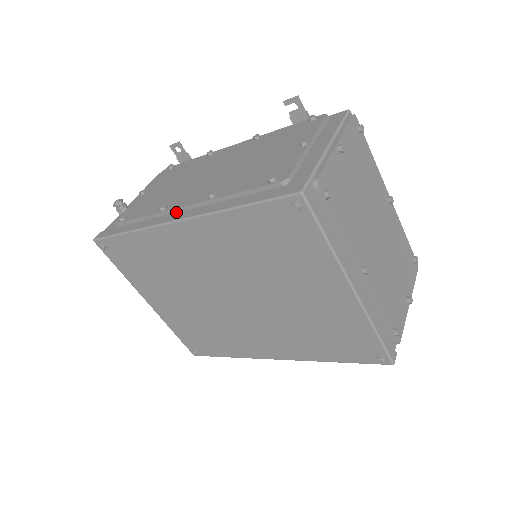
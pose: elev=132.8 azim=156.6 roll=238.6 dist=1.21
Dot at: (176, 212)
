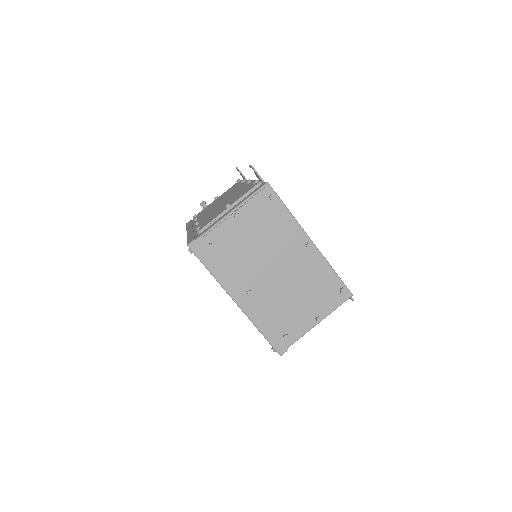
Dot at: occluded
